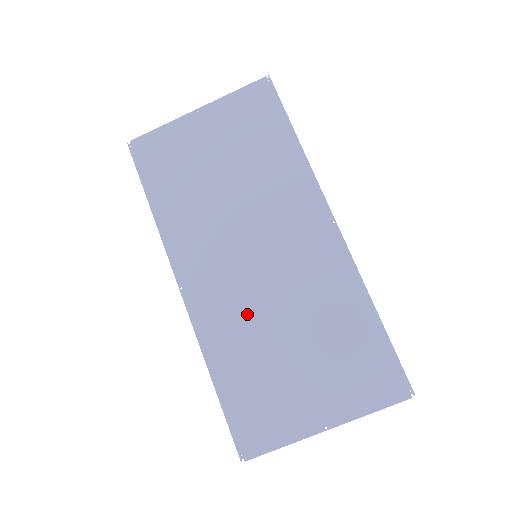
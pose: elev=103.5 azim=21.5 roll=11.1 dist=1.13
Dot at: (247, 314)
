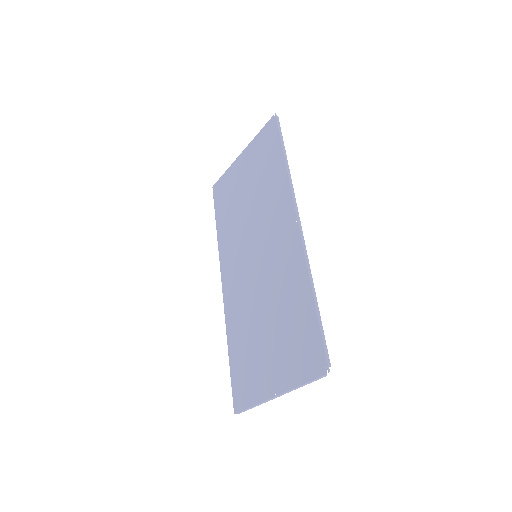
Dot at: (247, 301)
